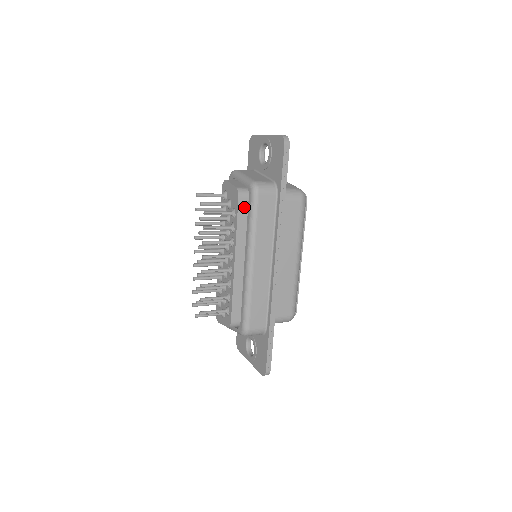
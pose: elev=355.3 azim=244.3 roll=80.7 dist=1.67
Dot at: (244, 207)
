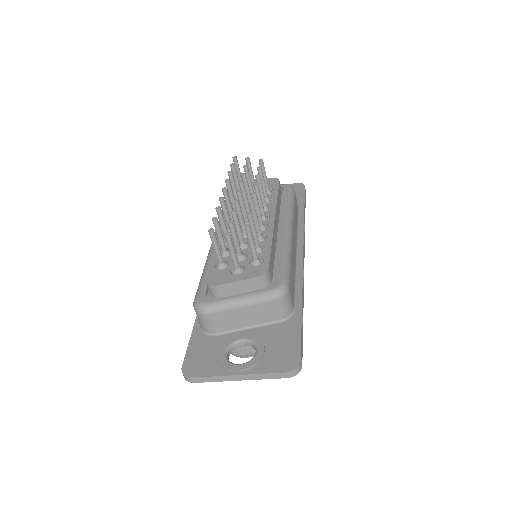
Dot at: (280, 192)
